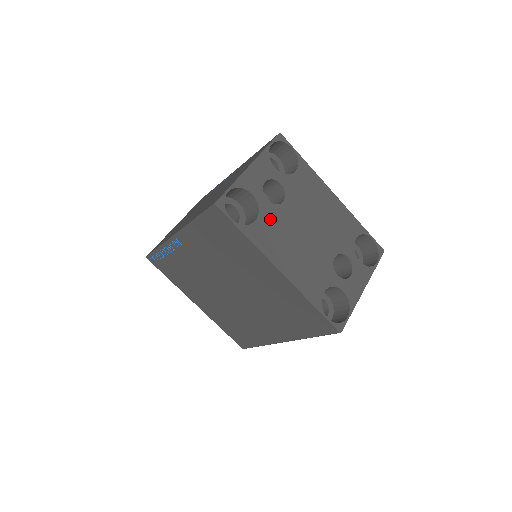
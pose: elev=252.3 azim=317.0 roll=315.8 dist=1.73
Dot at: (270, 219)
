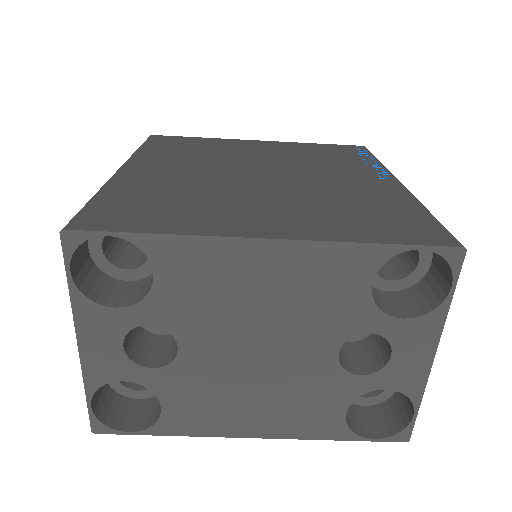
Dot at: (180, 390)
